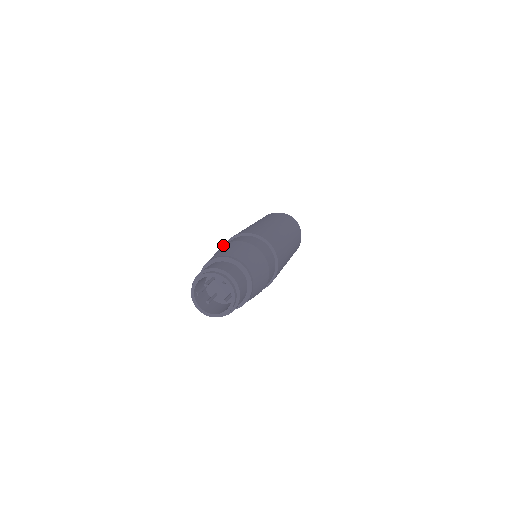
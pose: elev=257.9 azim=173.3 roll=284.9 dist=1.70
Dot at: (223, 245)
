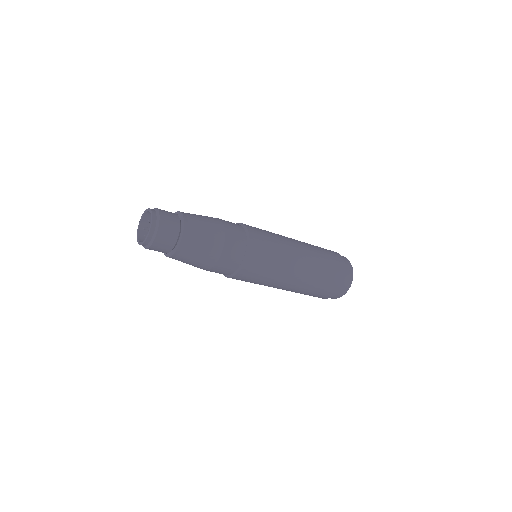
Dot at: occluded
